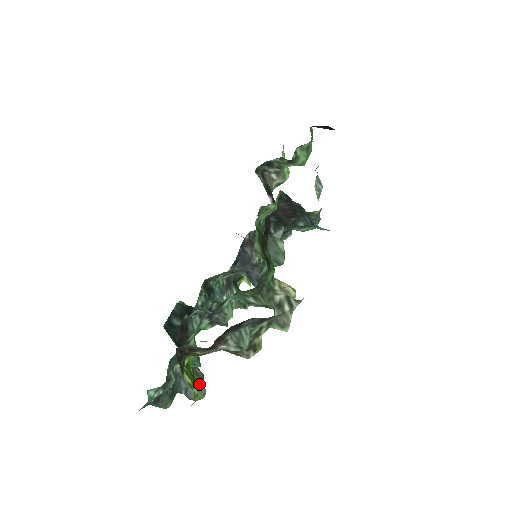
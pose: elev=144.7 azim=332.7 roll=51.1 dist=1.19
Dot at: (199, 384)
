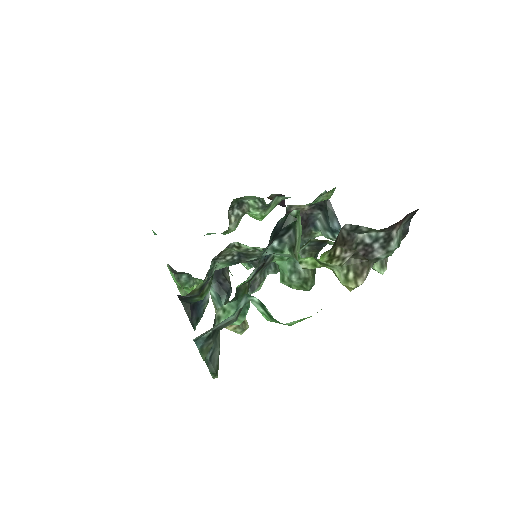
Dot at: occluded
